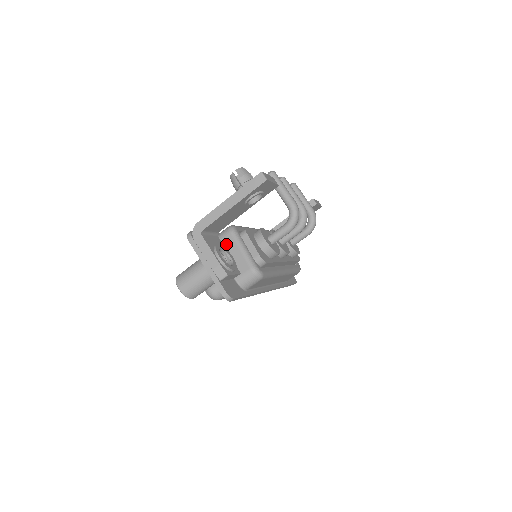
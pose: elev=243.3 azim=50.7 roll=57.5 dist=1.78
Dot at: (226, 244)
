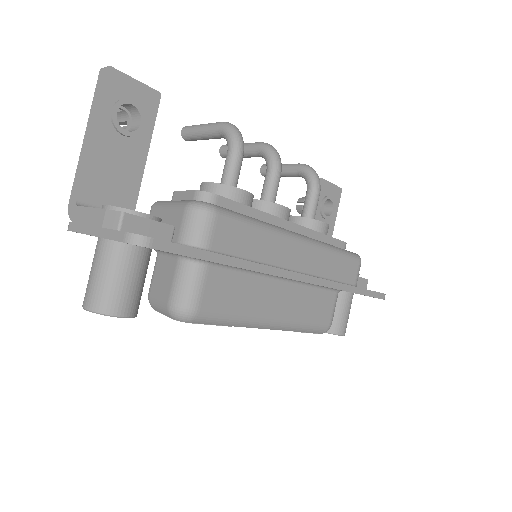
Dot at: occluded
